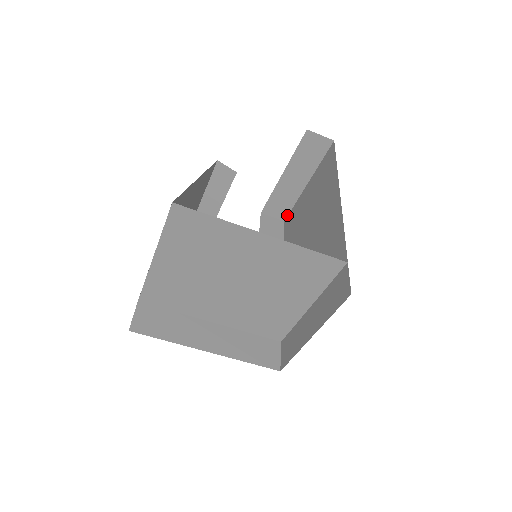
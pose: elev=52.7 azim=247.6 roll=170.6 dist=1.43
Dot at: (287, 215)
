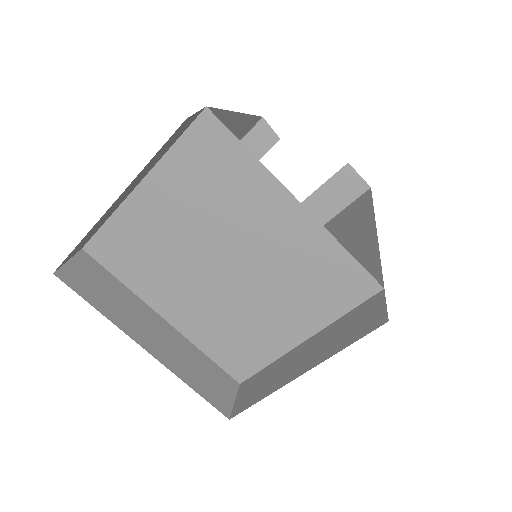
Dot at: occluded
